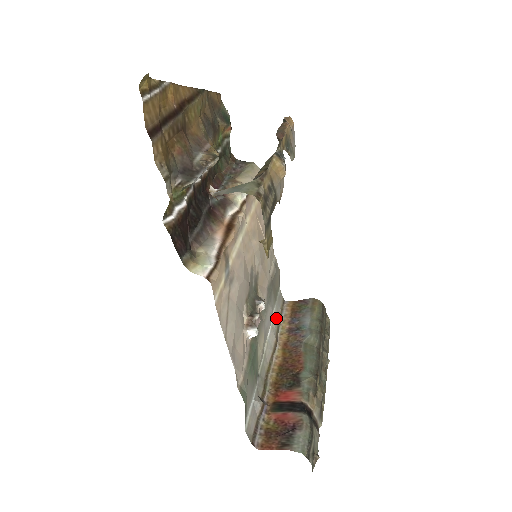
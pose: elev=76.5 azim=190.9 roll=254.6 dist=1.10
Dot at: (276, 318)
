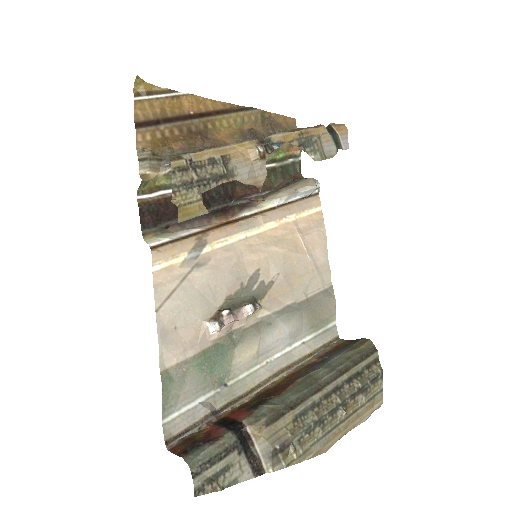
Dot at: (305, 348)
